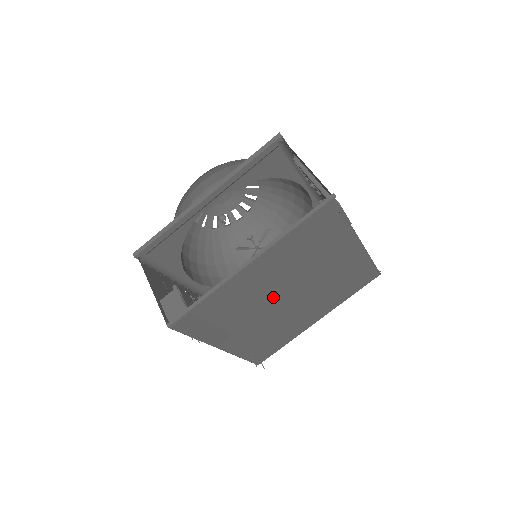
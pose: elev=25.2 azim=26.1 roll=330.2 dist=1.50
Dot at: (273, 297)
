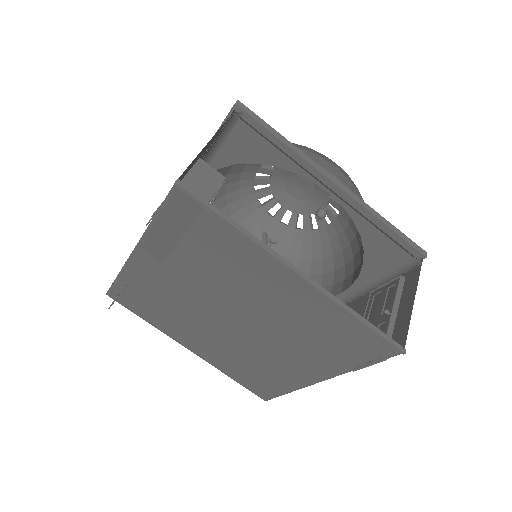
Dot at: (232, 302)
